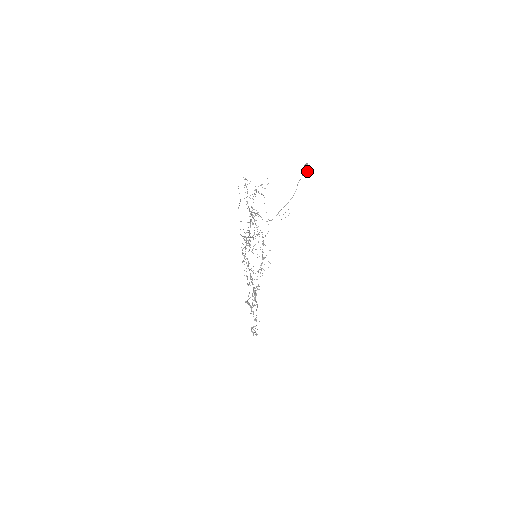
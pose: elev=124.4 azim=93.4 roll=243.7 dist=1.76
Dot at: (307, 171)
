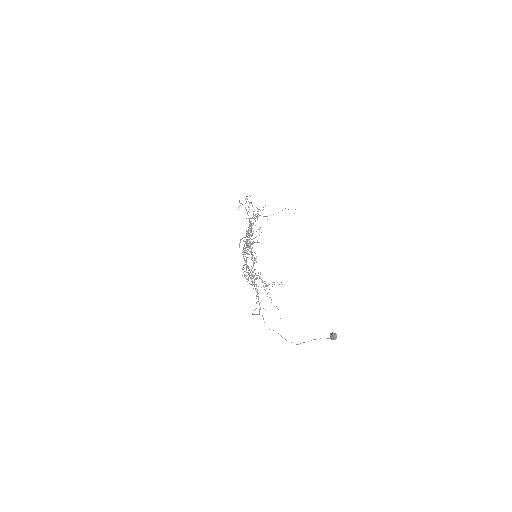
Dot at: (334, 338)
